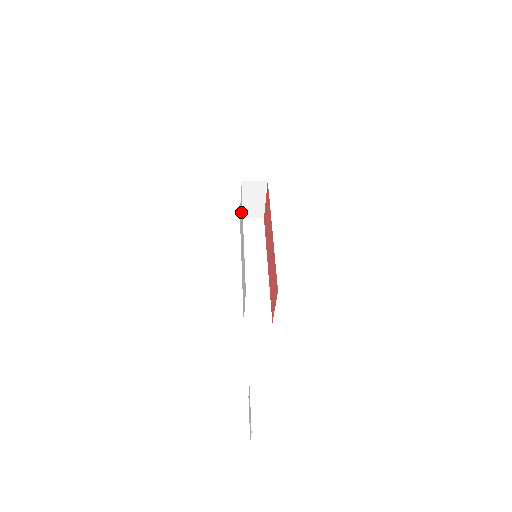
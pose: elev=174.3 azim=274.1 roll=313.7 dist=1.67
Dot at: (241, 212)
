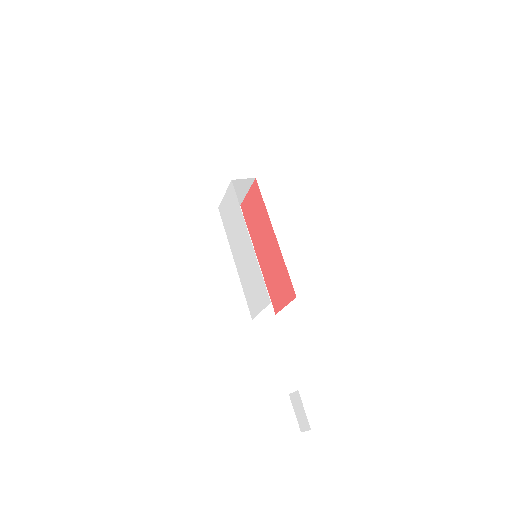
Dot at: (233, 211)
